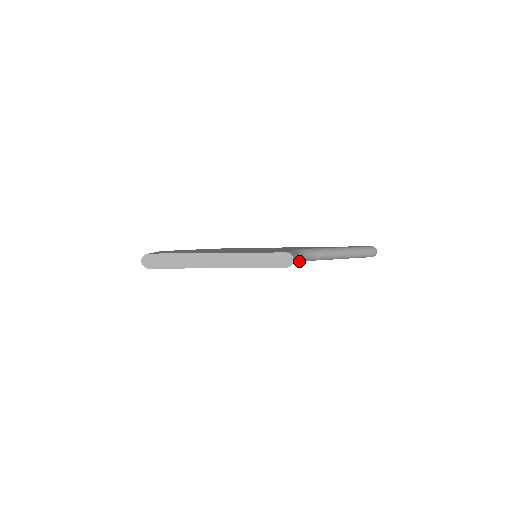
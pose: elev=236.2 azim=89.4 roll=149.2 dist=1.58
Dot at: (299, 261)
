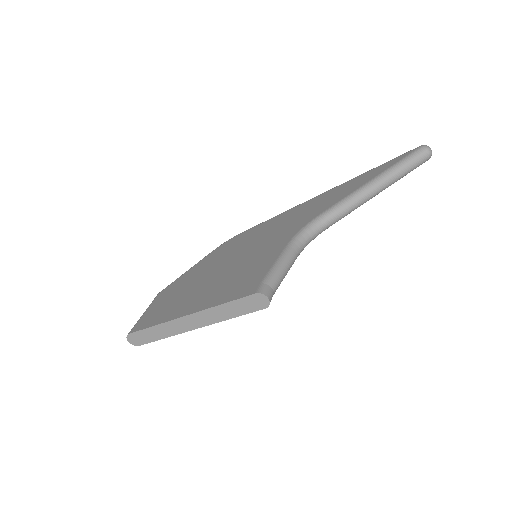
Dot at: (306, 245)
